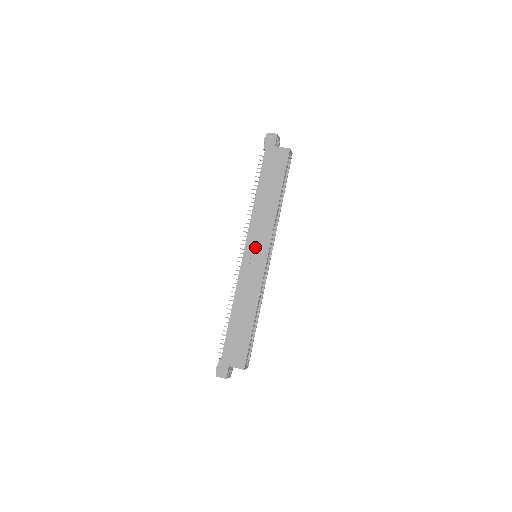
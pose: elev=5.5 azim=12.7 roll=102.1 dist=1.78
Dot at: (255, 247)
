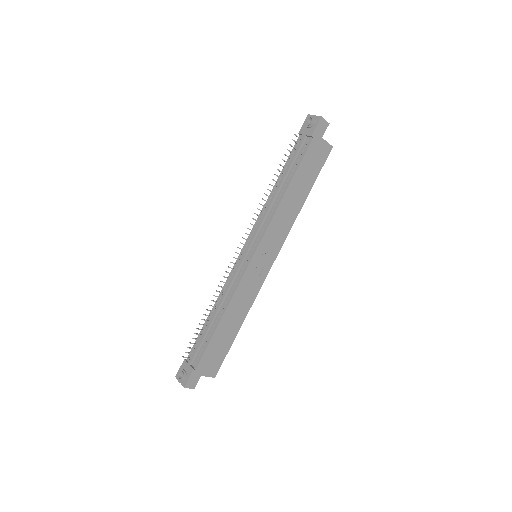
Dot at: (266, 251)
